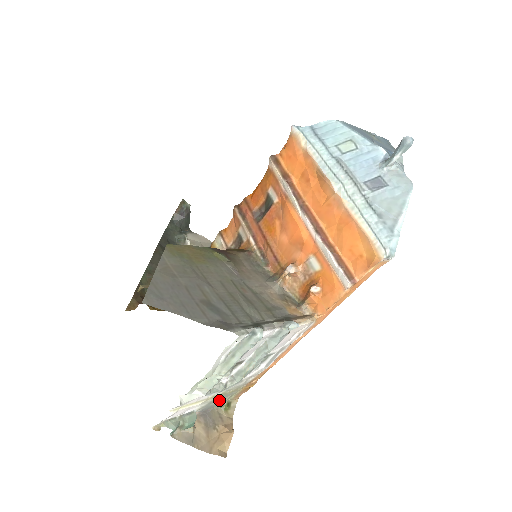
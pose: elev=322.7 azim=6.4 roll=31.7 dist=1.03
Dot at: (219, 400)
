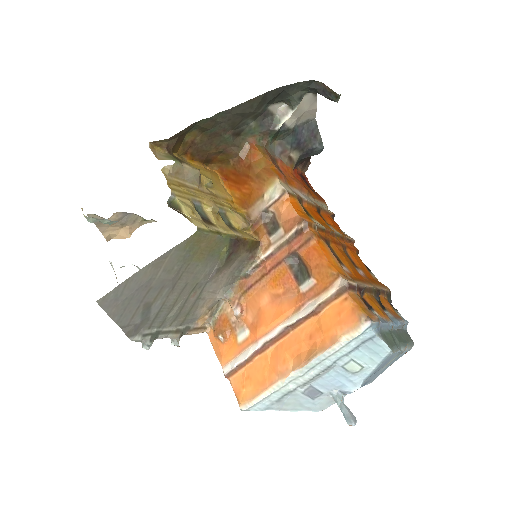
Dot at: occluded
